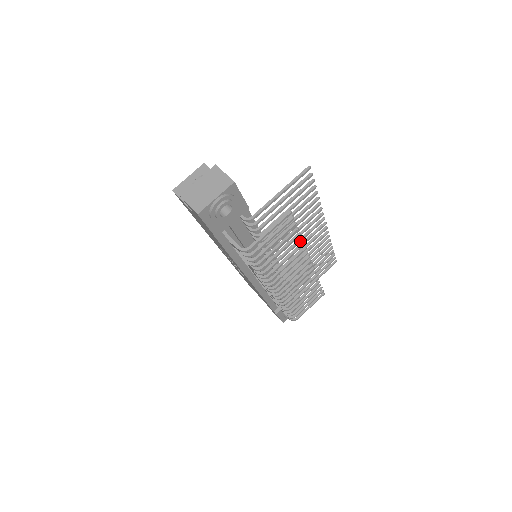
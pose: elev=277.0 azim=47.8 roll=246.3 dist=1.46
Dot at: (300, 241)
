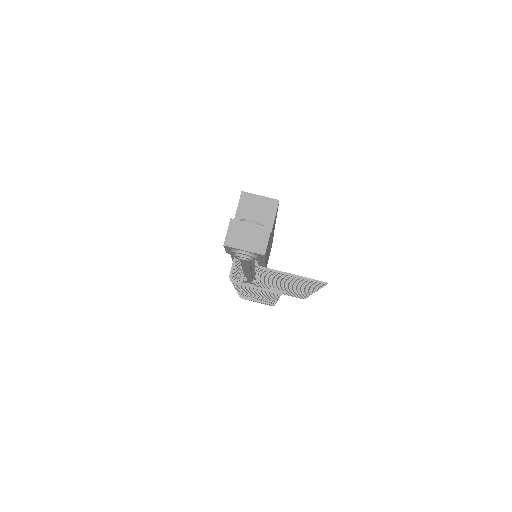
Dot at: (276, 298)
